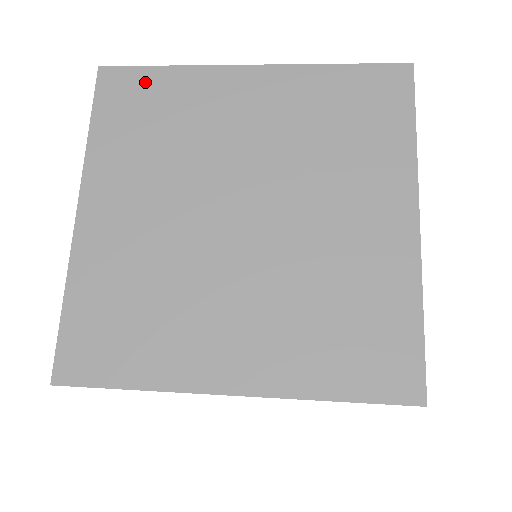
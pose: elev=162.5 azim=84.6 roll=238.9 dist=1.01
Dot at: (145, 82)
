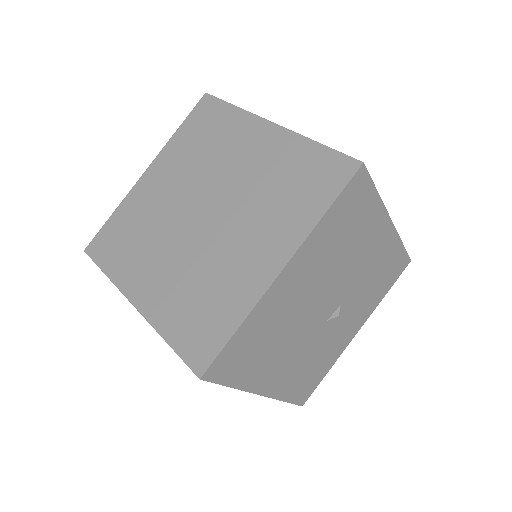
Dot at: (218, 111)
